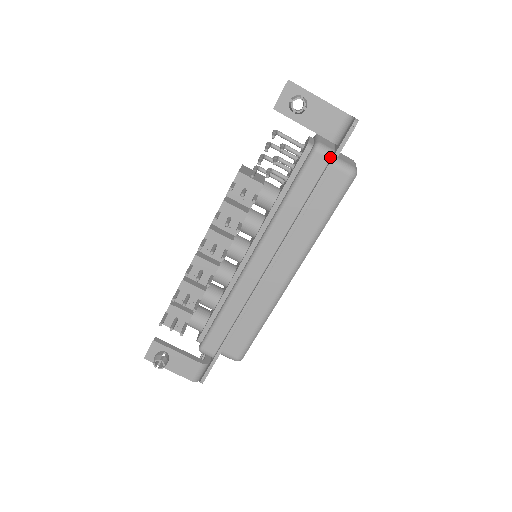
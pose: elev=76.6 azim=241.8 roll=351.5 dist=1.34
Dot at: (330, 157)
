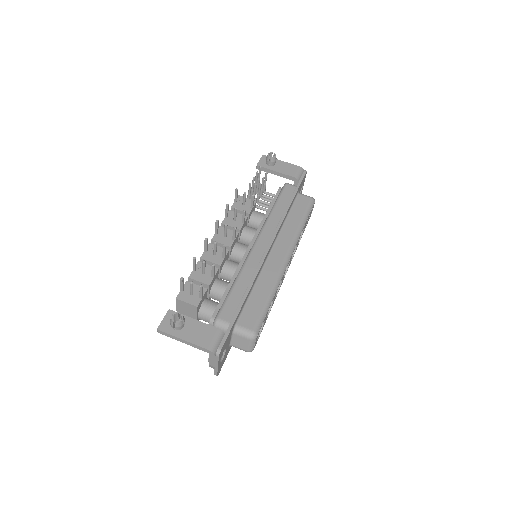
Dot at: (296, 186)
